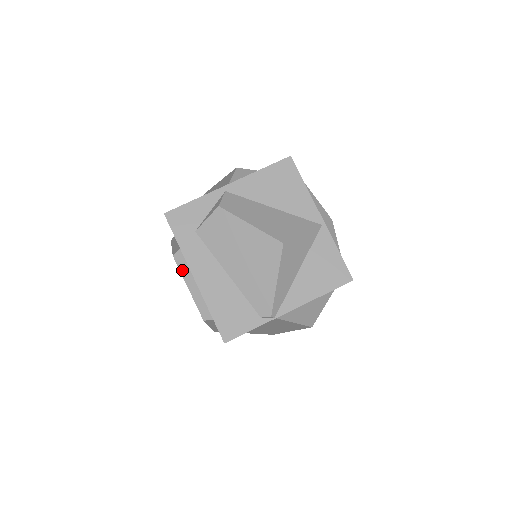
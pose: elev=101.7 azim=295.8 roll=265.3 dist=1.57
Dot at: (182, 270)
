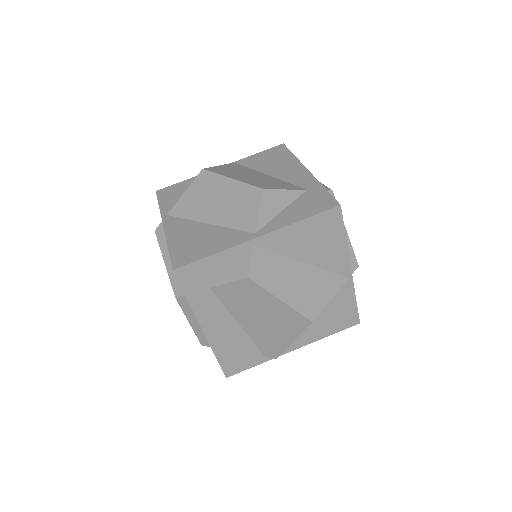
Dot at: (185, 310)
